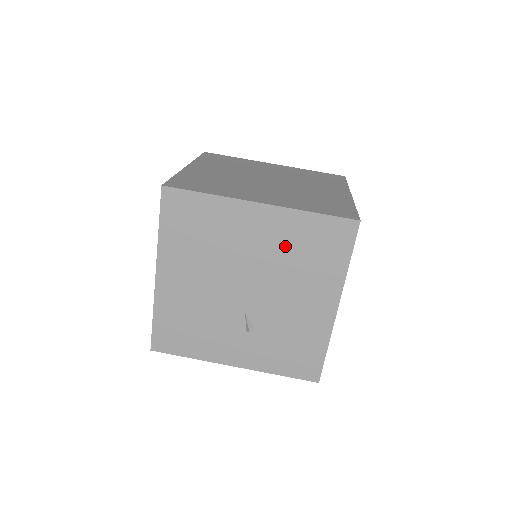
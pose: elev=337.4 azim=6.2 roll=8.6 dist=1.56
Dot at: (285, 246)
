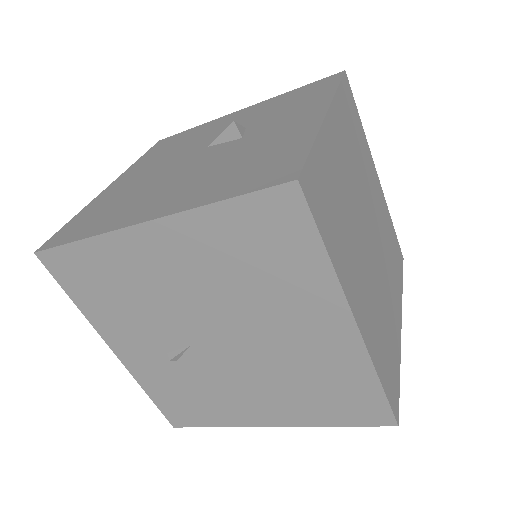
Dot at: (312, 365)
